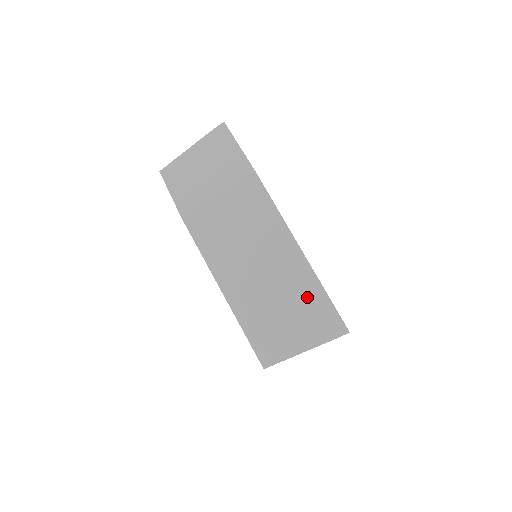
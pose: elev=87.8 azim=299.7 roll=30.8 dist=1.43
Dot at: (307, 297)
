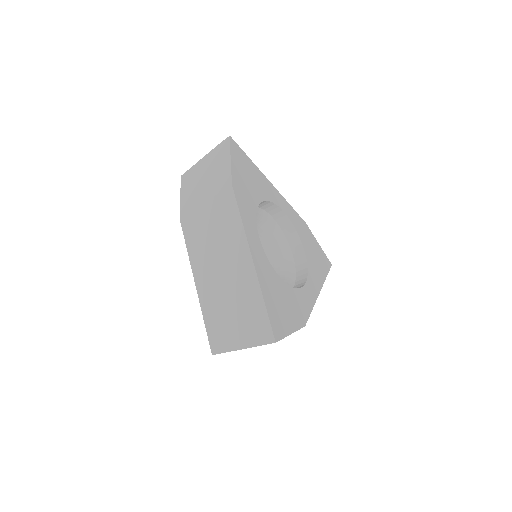
Dot at: (250, 303)
